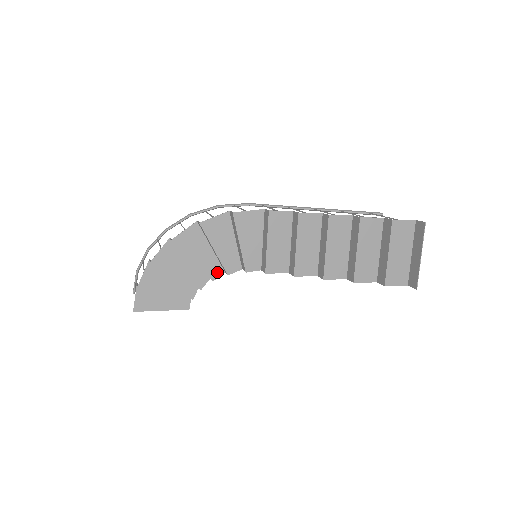
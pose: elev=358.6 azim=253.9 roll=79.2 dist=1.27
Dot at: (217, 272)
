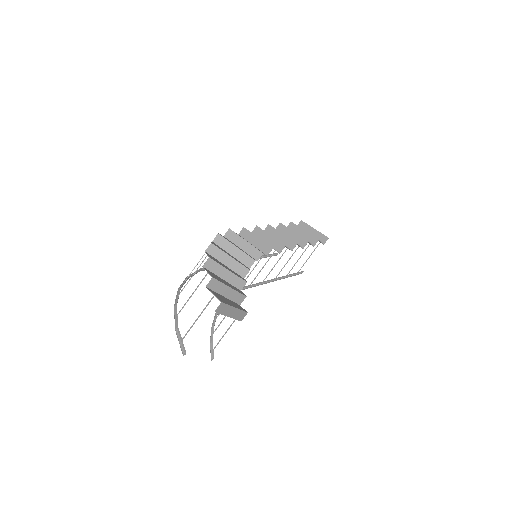
Dot at: occluded
